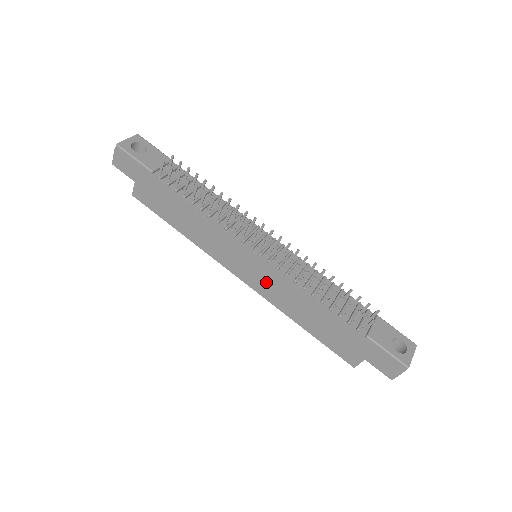
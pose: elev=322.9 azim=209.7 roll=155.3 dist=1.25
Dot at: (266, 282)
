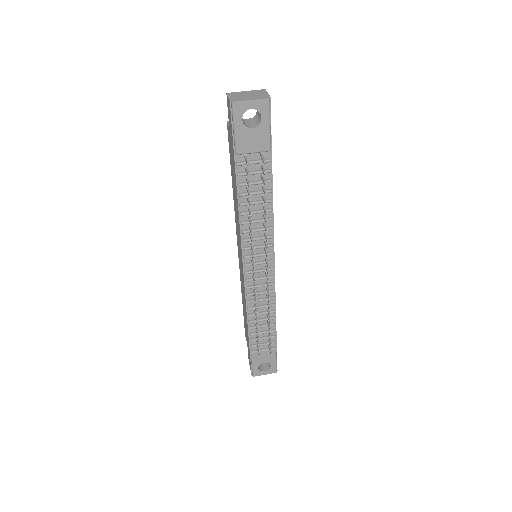
Dot at: occluded
